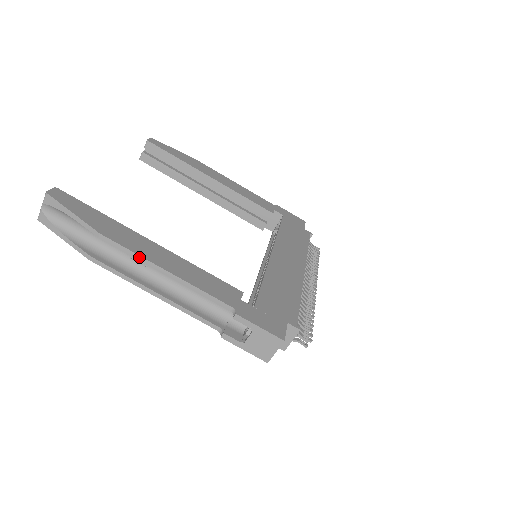
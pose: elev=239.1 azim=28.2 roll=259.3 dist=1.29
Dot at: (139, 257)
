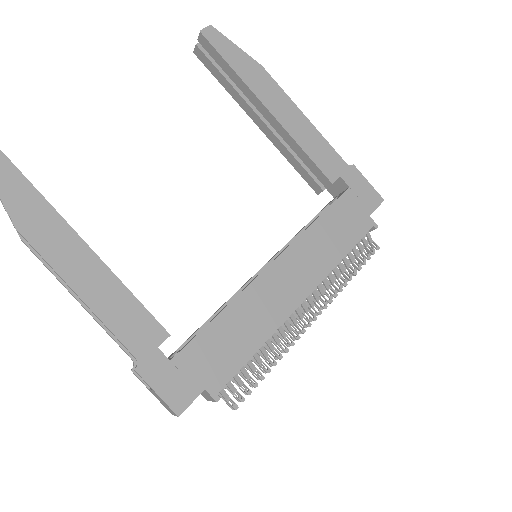
Dot at: occluded
